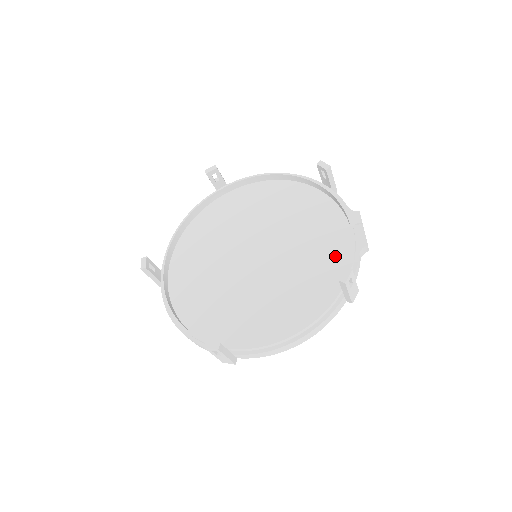
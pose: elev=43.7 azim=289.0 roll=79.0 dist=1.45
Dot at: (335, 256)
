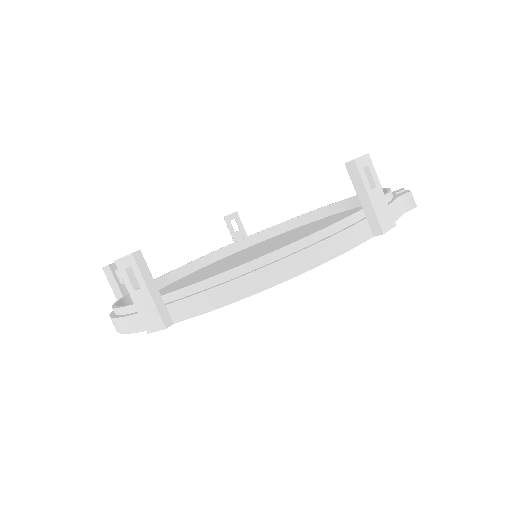
Dot at: occluded
